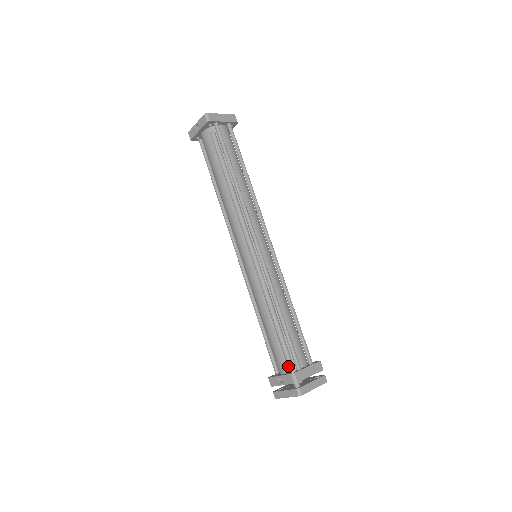
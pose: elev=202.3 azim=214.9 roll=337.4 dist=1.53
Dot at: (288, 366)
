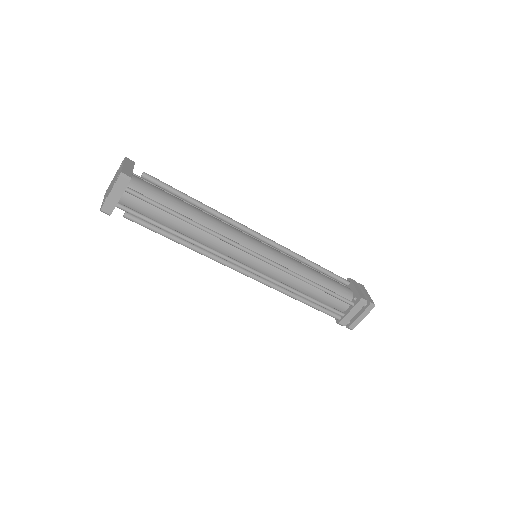
Dot at: occluded
